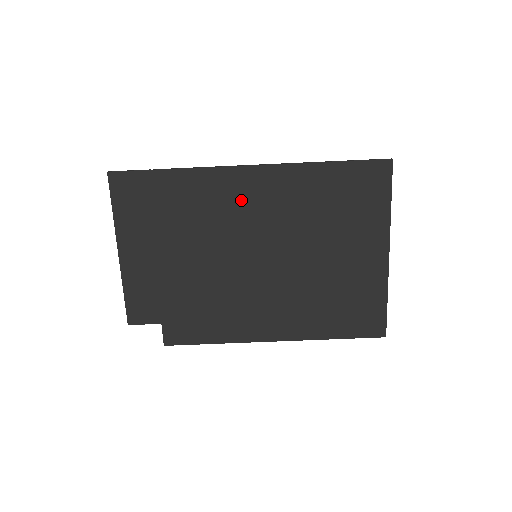
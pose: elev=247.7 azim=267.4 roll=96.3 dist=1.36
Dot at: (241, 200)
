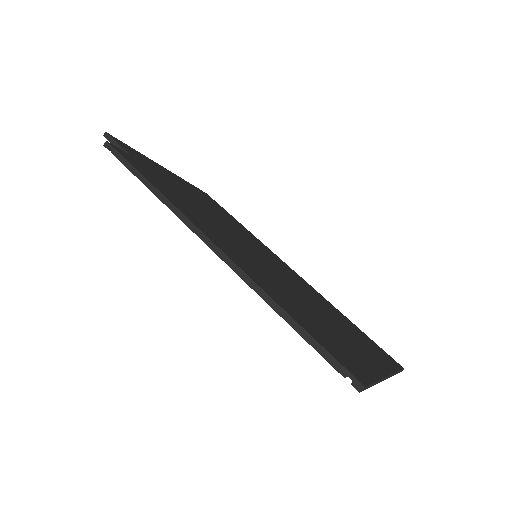
Dot at: (274, 258)
